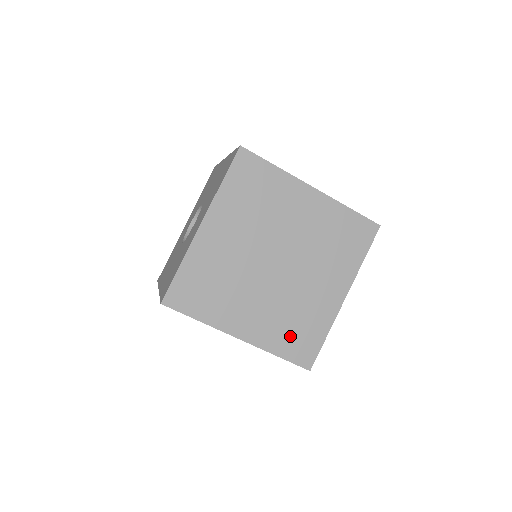
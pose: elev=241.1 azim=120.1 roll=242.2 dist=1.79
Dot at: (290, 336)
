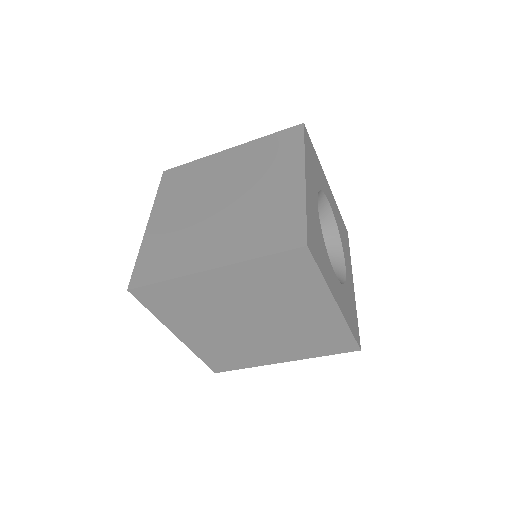
Dot at: (319, 345)
